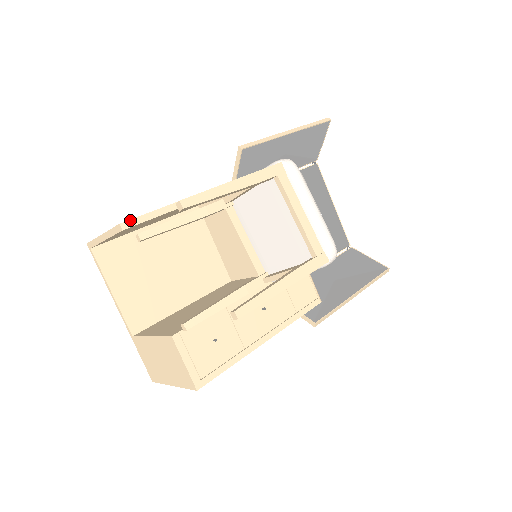
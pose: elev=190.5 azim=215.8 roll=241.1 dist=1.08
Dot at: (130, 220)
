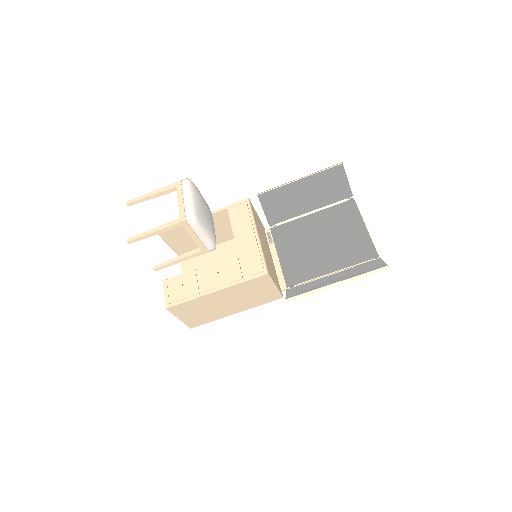
Dot at: occluded
